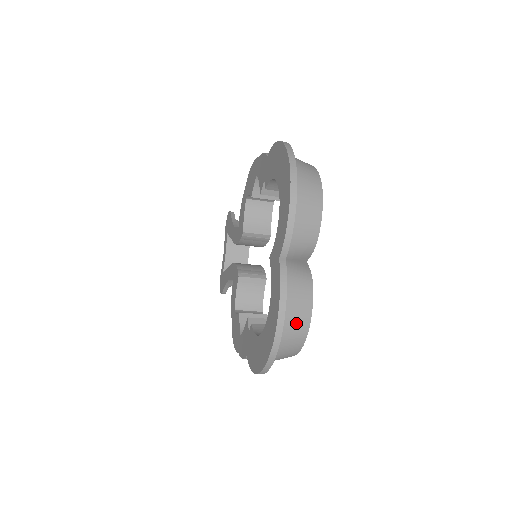
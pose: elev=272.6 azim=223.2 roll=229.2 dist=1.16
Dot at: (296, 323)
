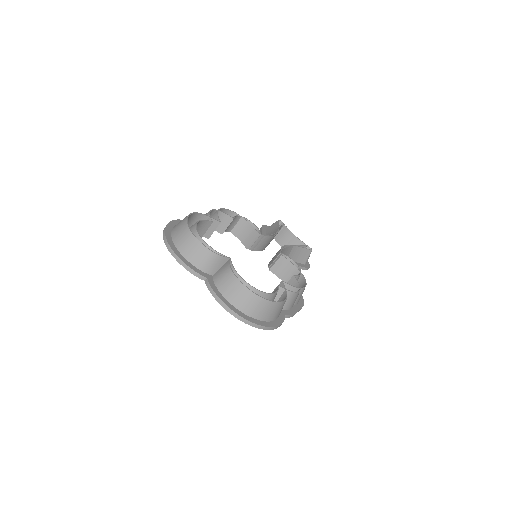
Dot at: (242, 298)
